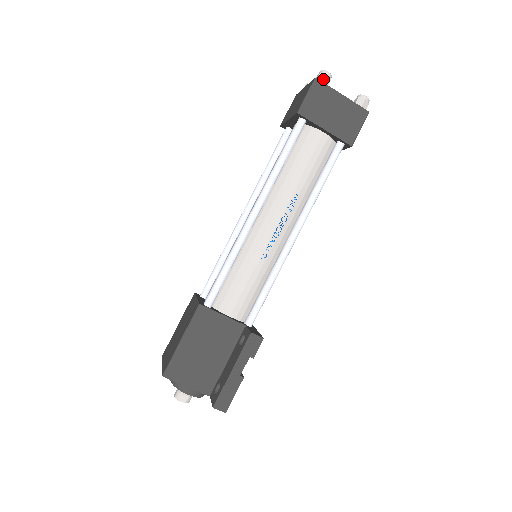
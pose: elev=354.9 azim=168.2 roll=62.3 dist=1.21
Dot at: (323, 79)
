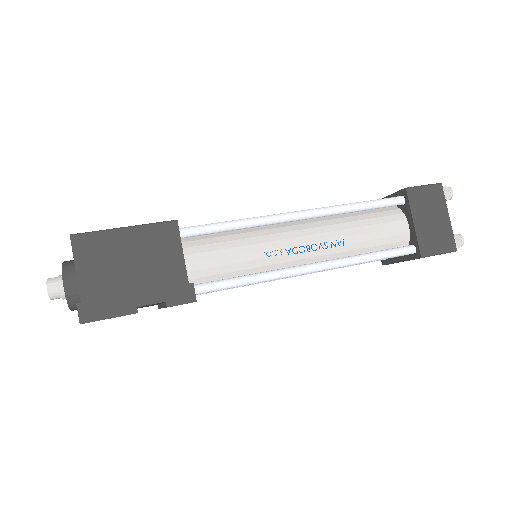
Dot at: (445, 191)
